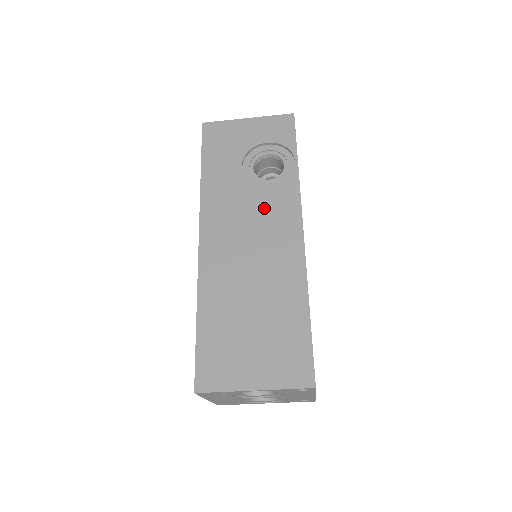
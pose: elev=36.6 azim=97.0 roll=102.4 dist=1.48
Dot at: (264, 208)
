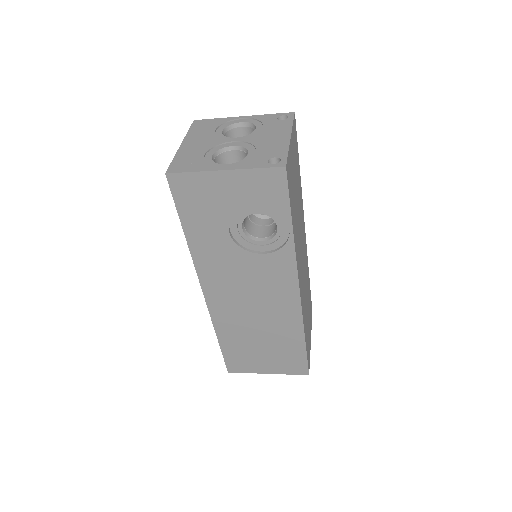
Dot at: (260, 273)
